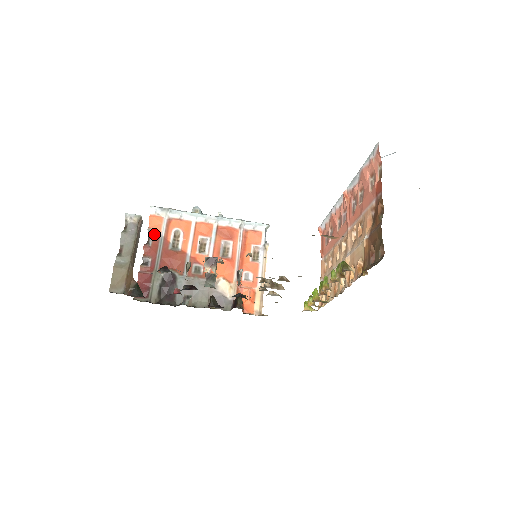
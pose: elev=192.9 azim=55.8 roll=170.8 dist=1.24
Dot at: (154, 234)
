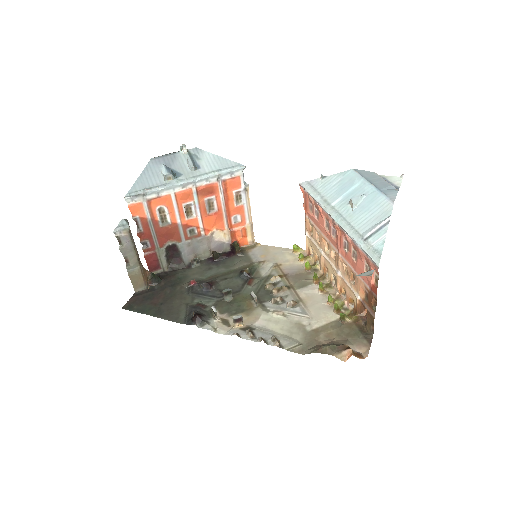
Dot at: (141, 220)
